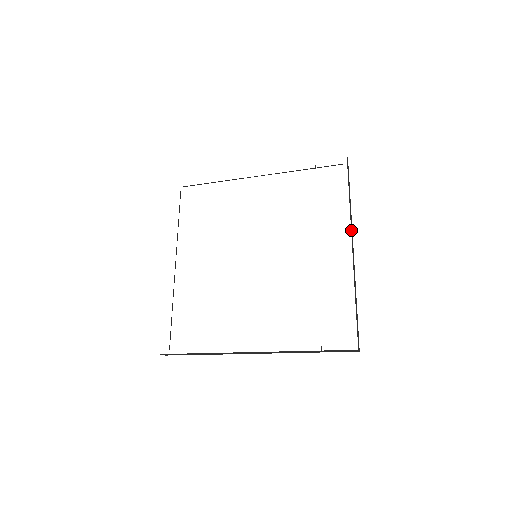
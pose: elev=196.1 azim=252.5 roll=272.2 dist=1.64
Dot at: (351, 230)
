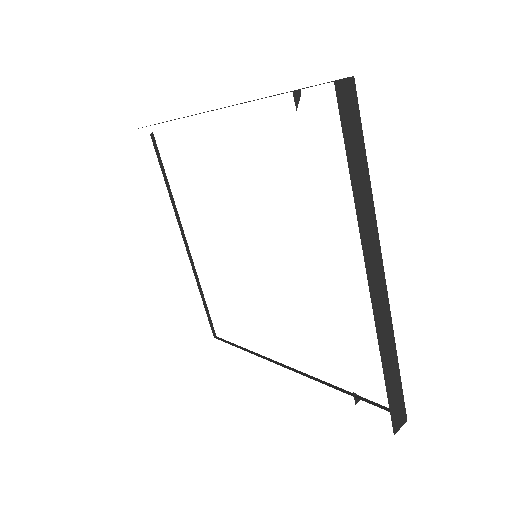
Dot at: (367, 253)
